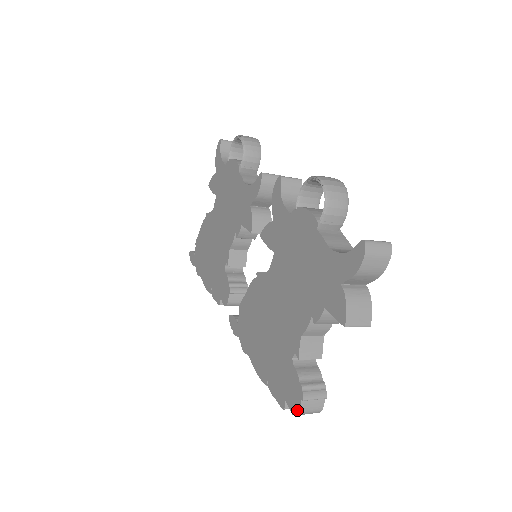
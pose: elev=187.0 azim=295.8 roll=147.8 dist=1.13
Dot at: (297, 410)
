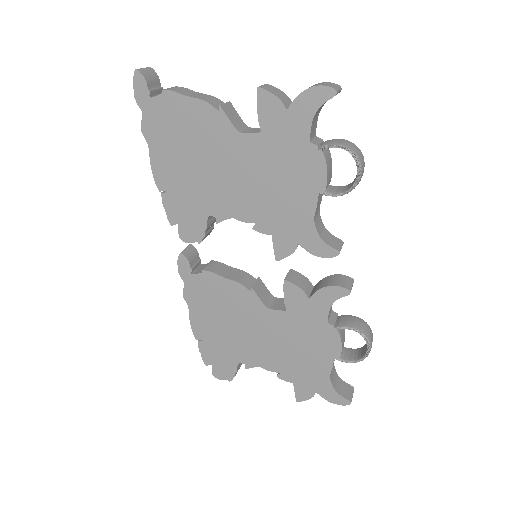
Dot at: (219, 378)
